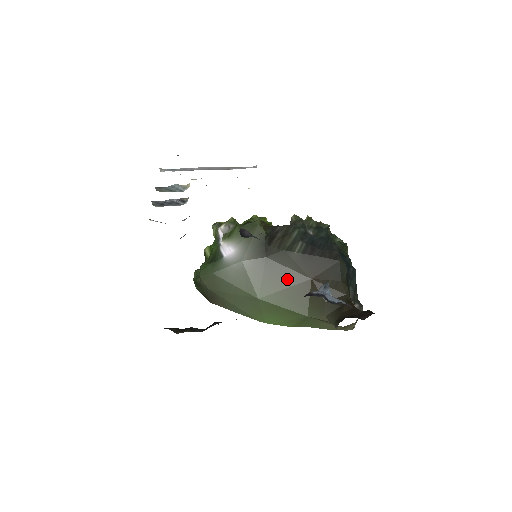
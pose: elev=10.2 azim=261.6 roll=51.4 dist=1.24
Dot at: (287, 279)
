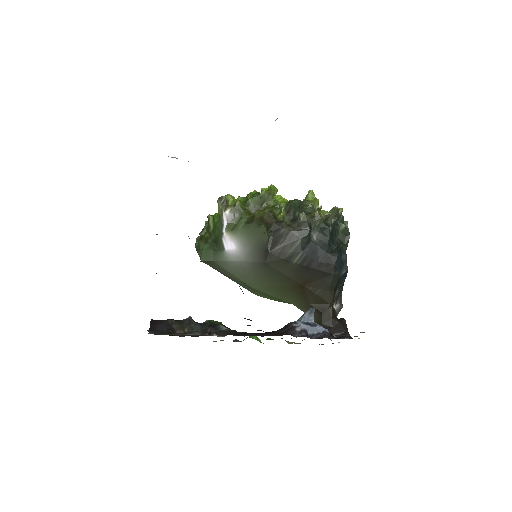
Dot at: (281, 281)
